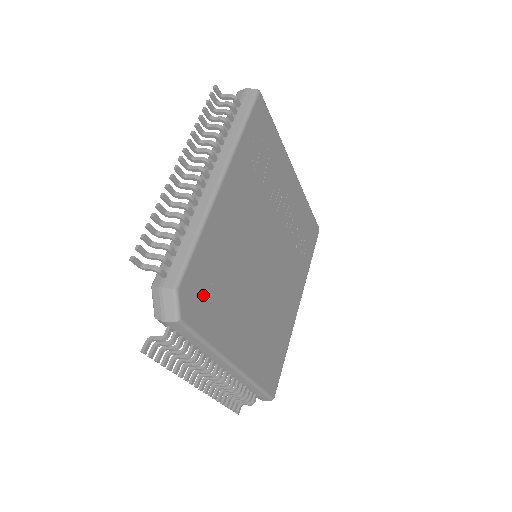
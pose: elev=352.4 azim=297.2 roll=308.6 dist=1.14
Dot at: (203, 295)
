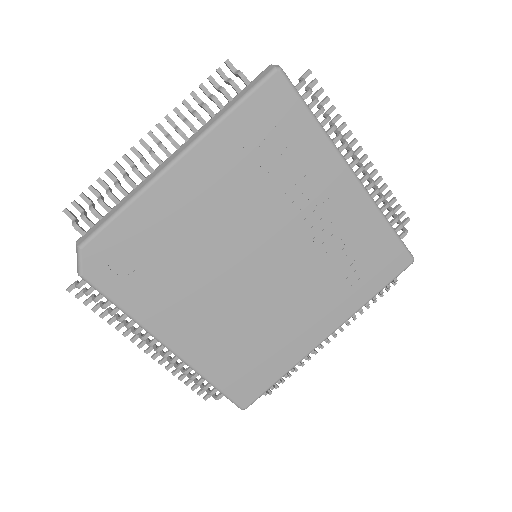
Dot at: (122, 265)
